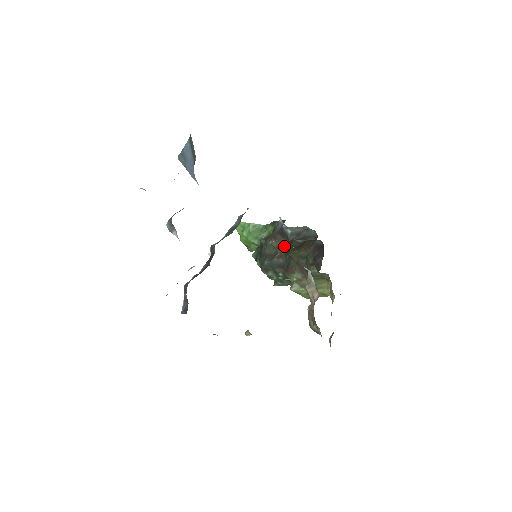
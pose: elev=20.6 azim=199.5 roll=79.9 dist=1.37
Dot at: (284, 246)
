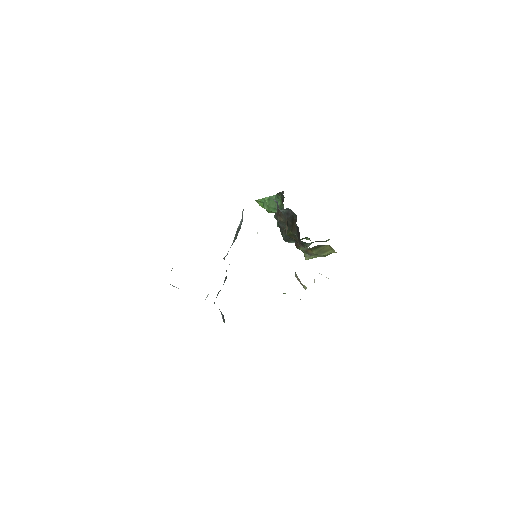
Dot at: occluded
